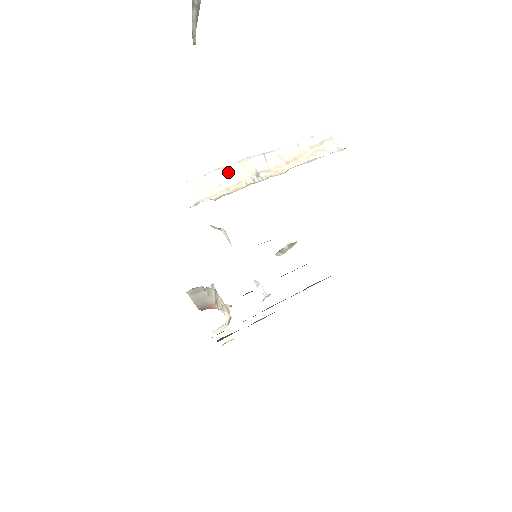
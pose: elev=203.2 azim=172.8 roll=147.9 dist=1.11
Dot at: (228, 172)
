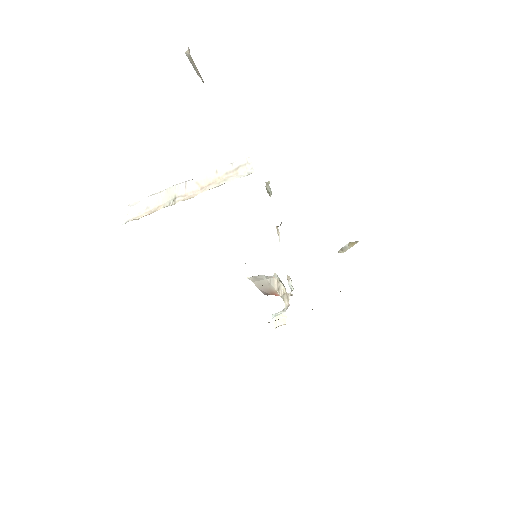
Dot at: (156, 198)
